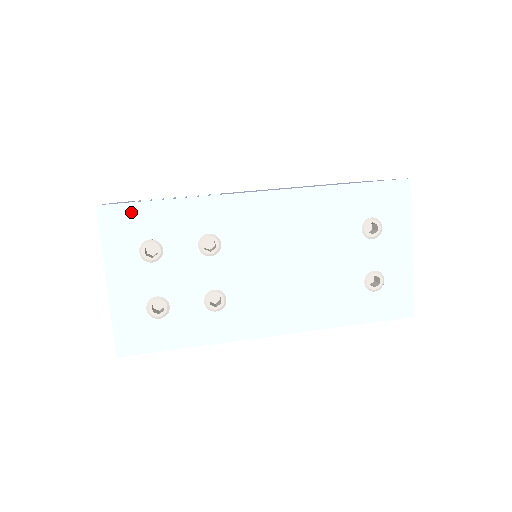
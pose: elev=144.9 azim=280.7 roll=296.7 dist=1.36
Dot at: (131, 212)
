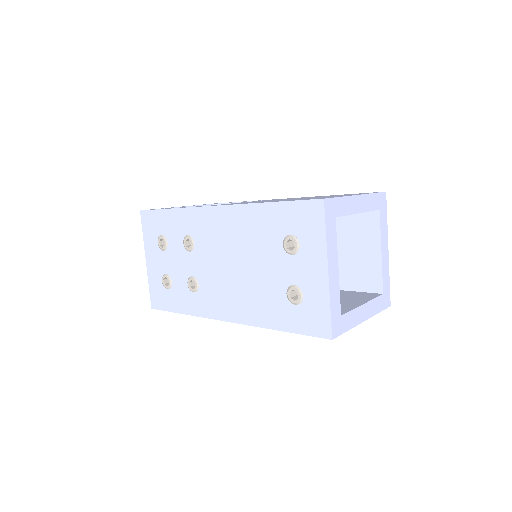
Dot at: (154, 216)
